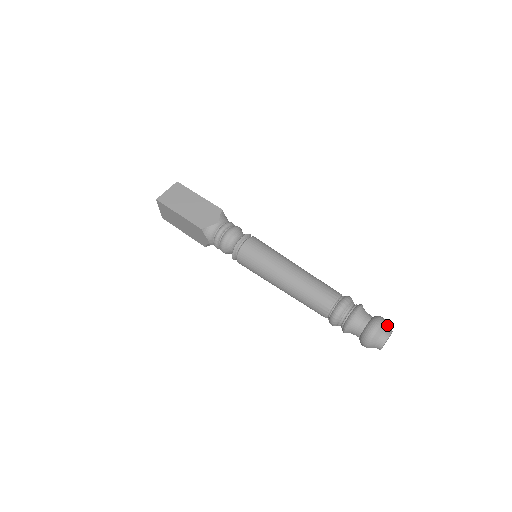
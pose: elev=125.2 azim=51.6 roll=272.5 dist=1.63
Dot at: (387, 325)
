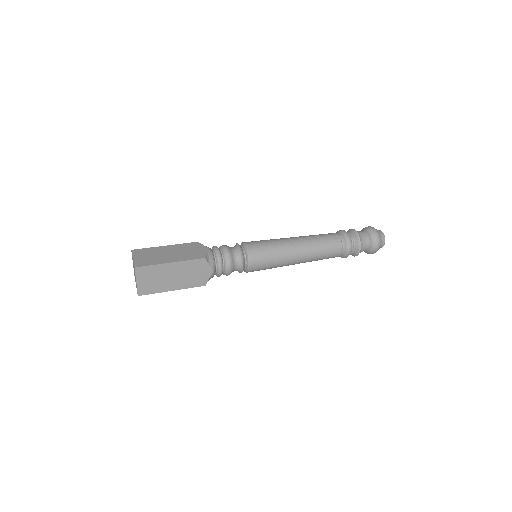
Dot at: occluded
